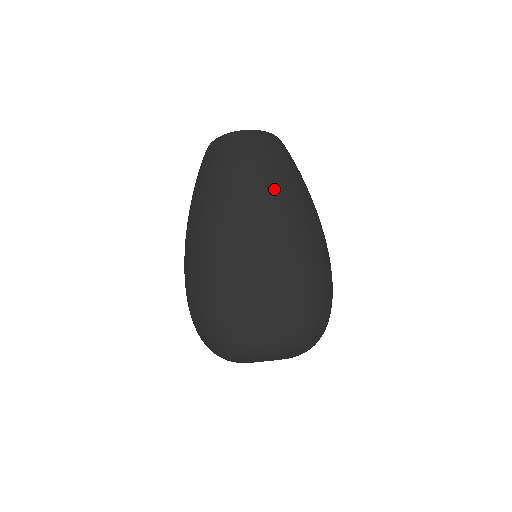
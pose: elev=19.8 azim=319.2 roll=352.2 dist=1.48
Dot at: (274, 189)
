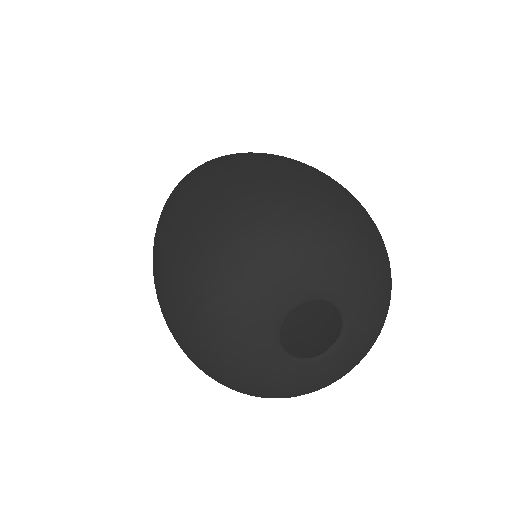
Dot at: occluded
